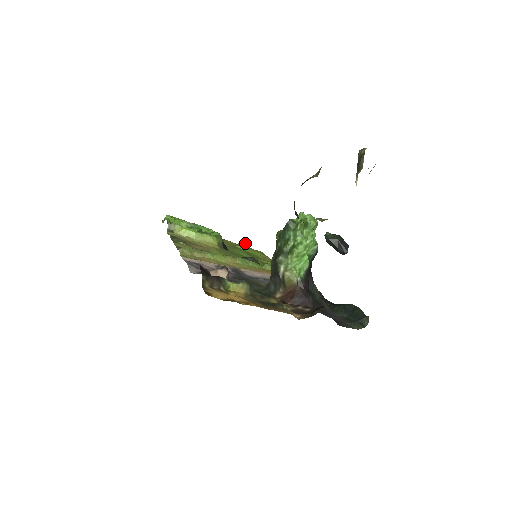
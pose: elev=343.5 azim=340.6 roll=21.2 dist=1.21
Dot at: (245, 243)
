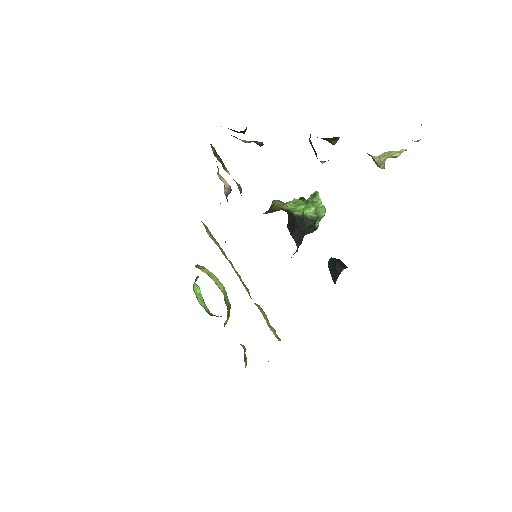
Dot at: (245, 356)
